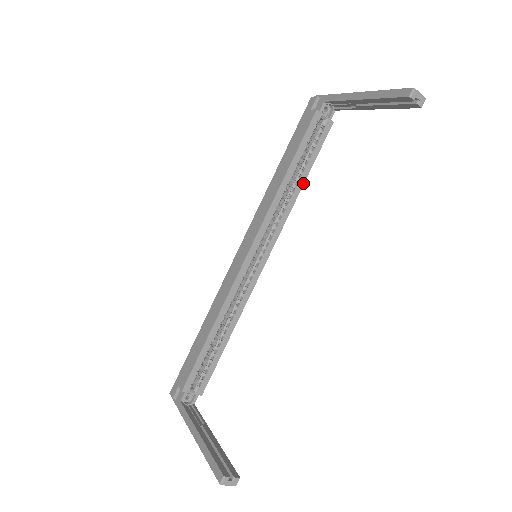
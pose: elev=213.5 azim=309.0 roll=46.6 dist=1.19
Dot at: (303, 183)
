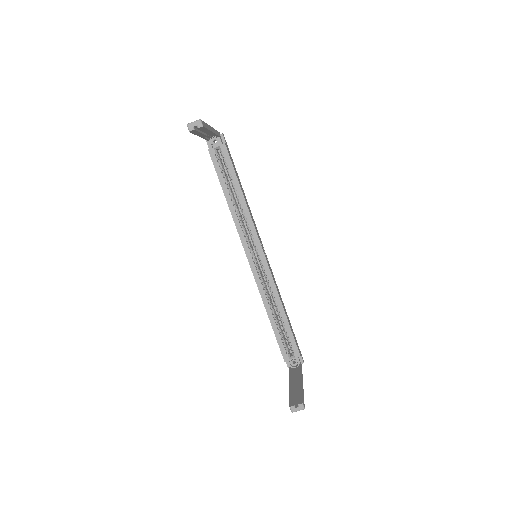
Dot at: (242, 193)
